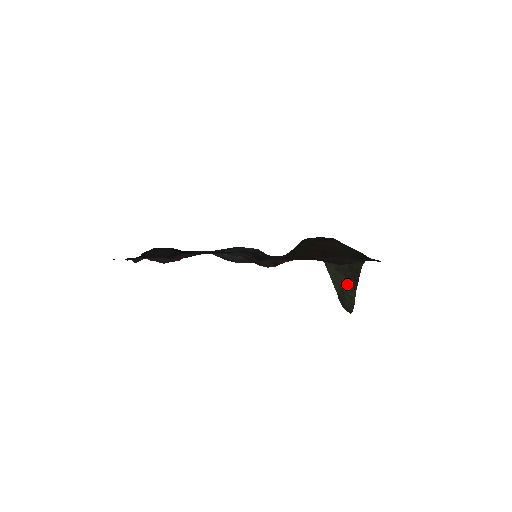
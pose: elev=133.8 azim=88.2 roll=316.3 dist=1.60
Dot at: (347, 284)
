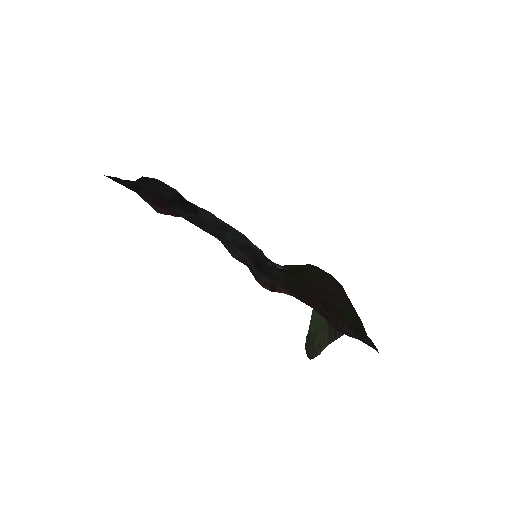
Dot at: (324, 332)
